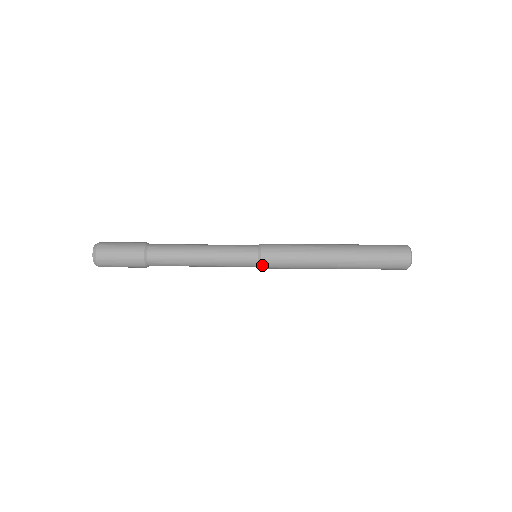
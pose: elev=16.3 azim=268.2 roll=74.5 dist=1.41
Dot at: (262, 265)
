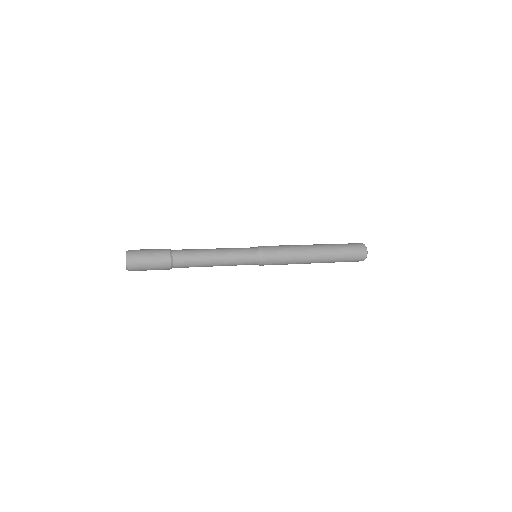
Dot at: occluded
